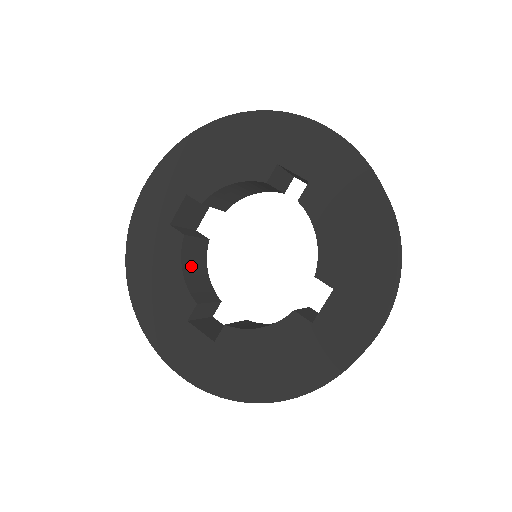
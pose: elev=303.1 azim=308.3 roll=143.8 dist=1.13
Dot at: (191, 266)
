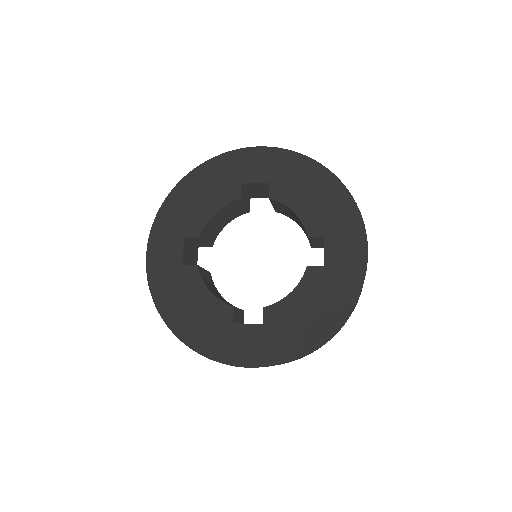
Dot at: (223, 214)
